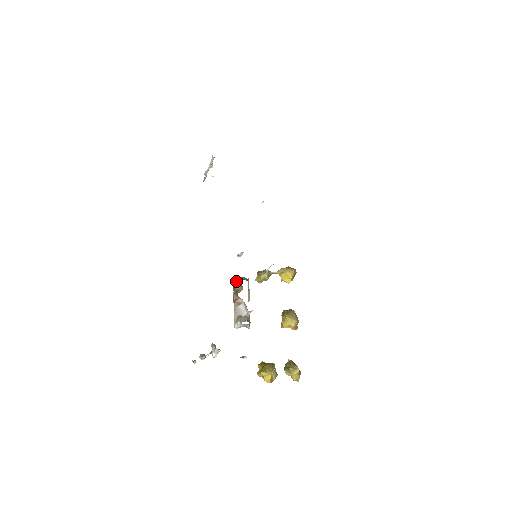
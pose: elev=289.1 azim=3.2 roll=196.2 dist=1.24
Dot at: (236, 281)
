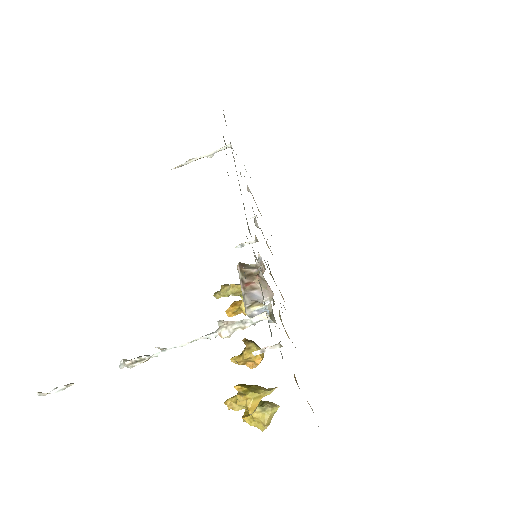
Dot at: (246, 265)
